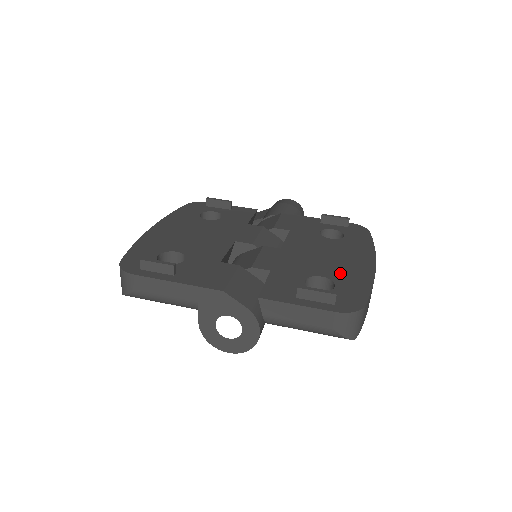
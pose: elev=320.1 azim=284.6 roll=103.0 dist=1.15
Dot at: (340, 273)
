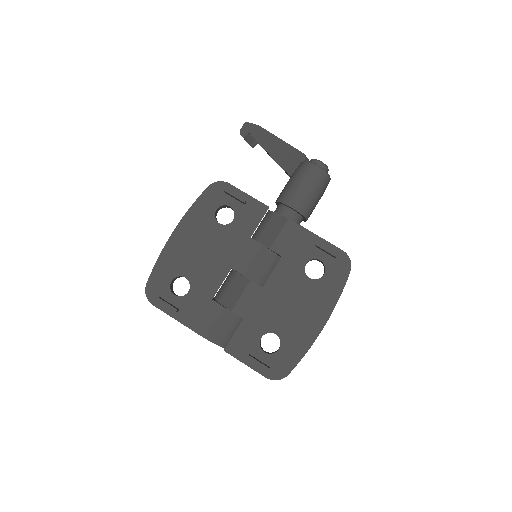
Dot at: (291, 333)
